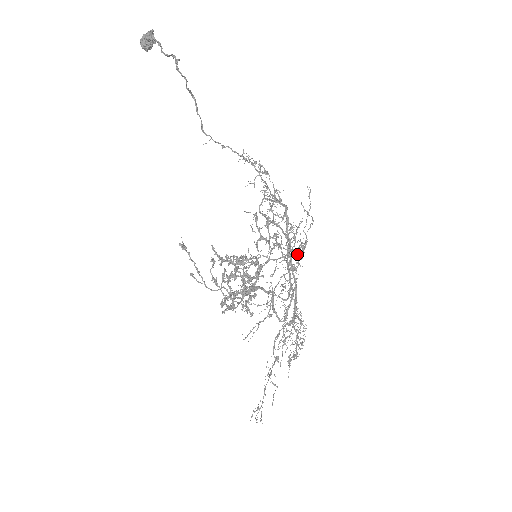
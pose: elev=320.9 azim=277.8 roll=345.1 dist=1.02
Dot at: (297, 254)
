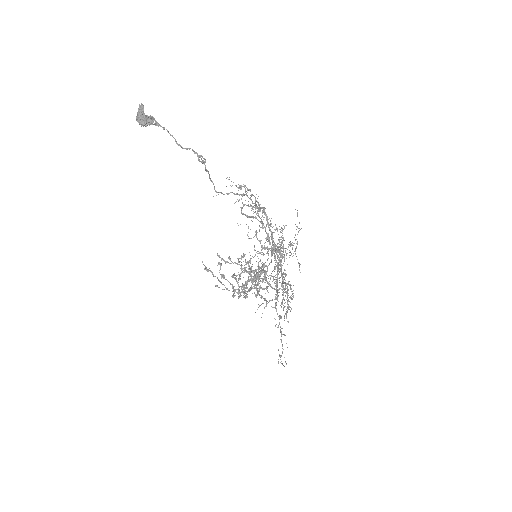
Dot at: (289, 250)
